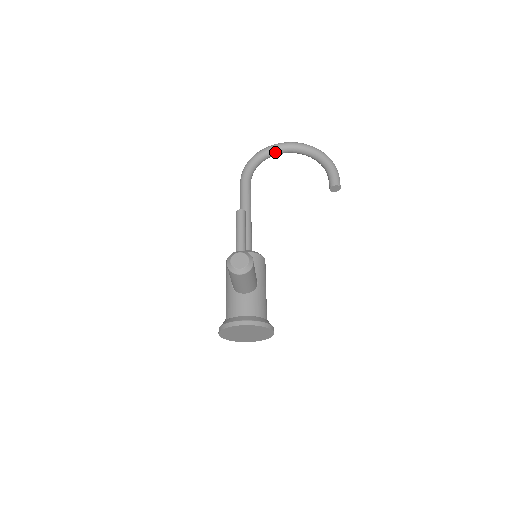
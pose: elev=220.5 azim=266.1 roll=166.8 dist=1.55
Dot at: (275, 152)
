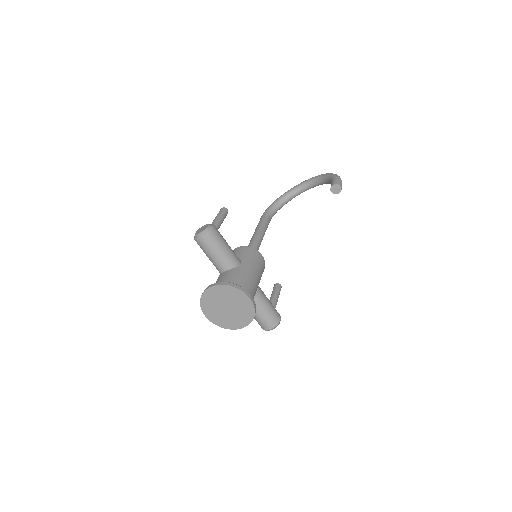
Dot at: (293, 192)
